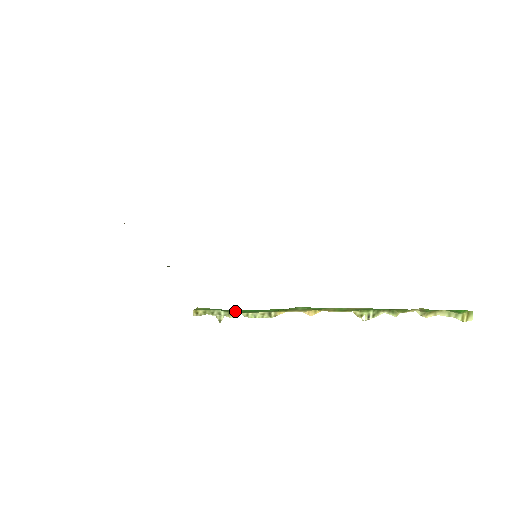
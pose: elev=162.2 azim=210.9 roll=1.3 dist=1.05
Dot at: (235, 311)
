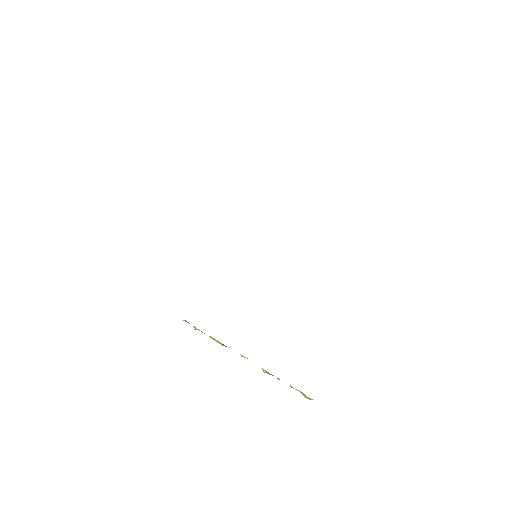
Dot at: occluded
